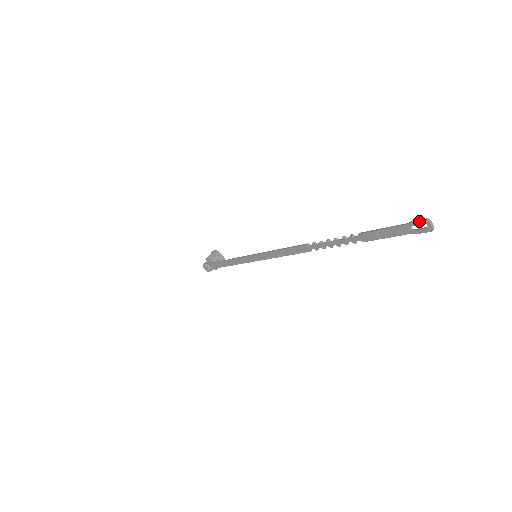
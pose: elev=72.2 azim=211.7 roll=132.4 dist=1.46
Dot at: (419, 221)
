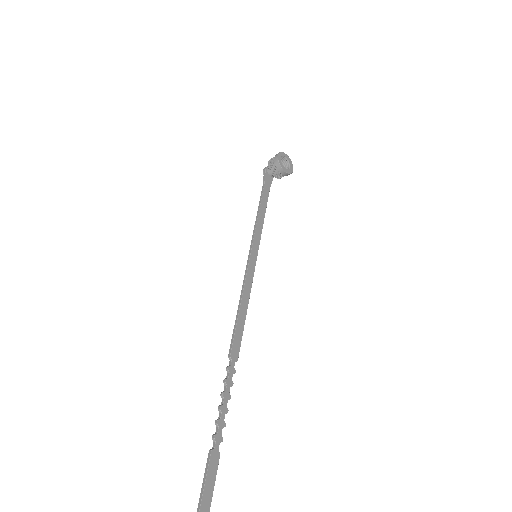
Dot at: out of frame
